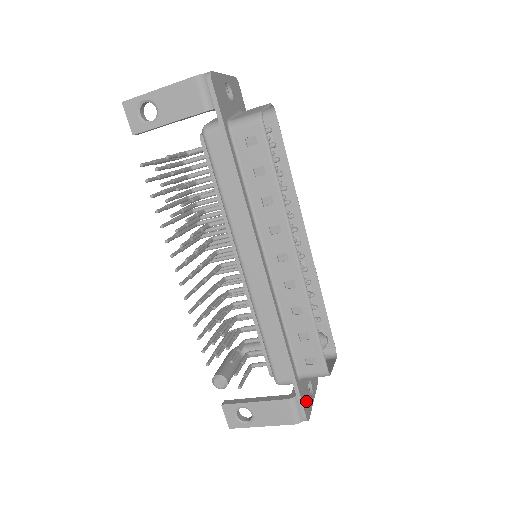
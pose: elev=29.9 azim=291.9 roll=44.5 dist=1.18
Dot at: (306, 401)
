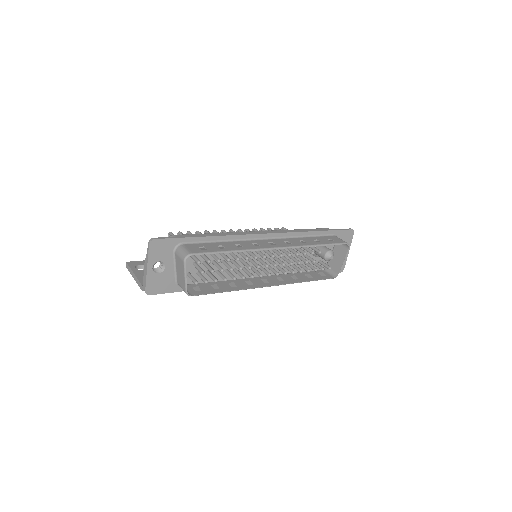
Dot at: occluded
